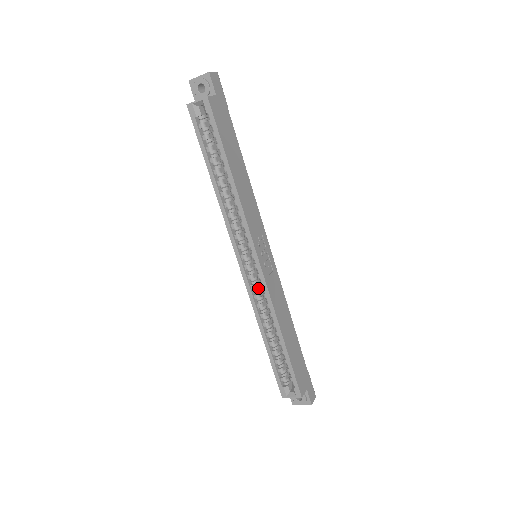
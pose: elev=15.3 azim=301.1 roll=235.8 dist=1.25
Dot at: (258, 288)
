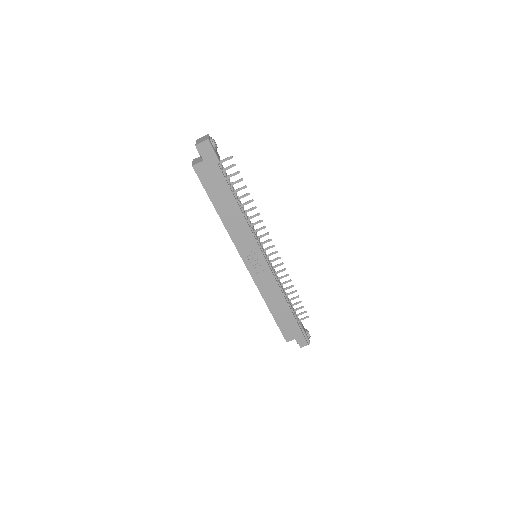
Dot at: occluded
